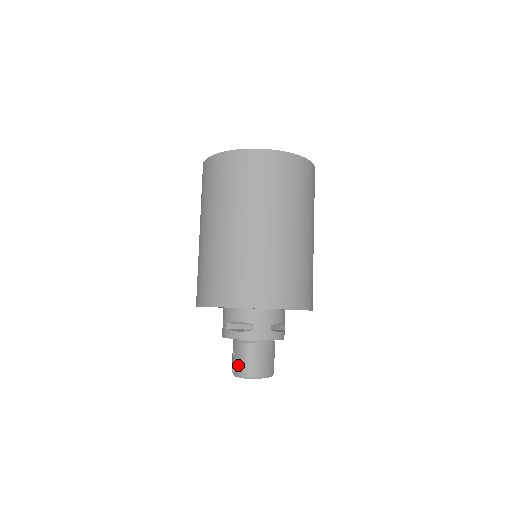
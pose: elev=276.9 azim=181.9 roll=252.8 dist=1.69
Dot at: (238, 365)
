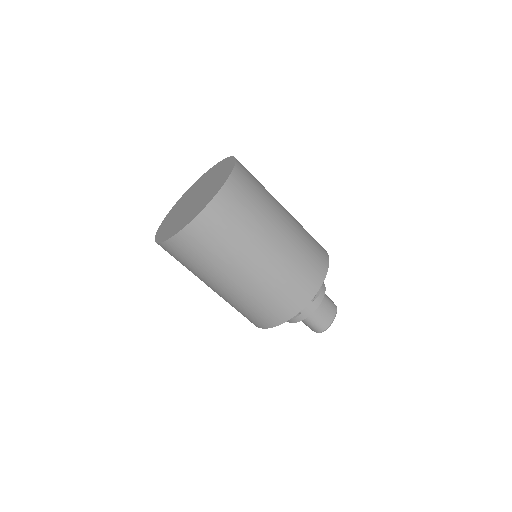
Dot at: (310, 328)
